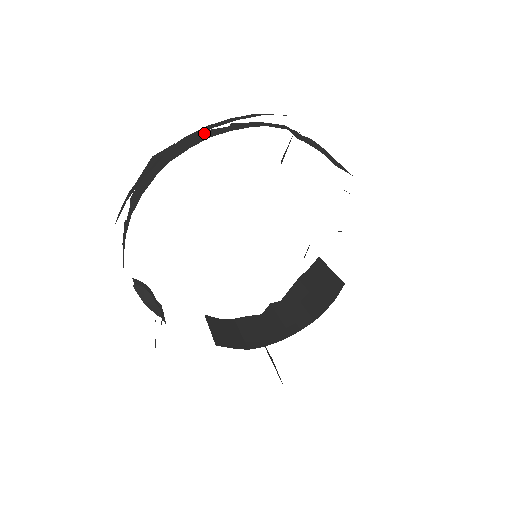
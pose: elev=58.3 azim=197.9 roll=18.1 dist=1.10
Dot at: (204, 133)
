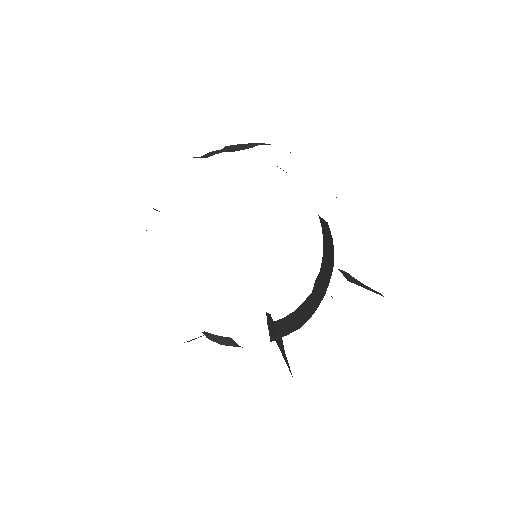
Dot at: occluded
